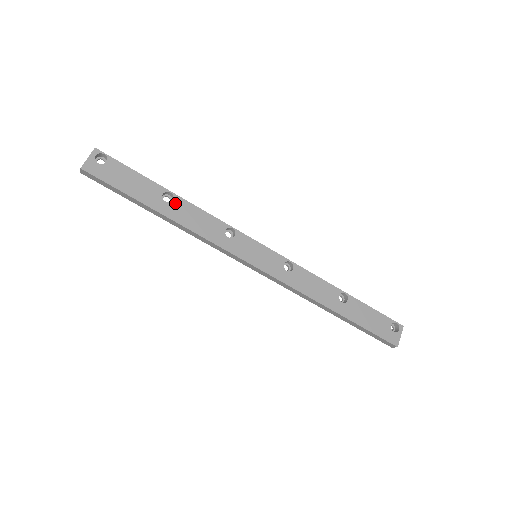
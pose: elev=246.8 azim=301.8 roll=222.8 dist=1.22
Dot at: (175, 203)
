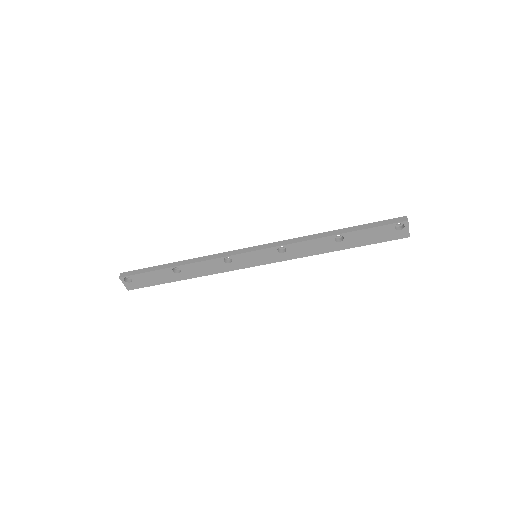
Dot at: (183, 270)
